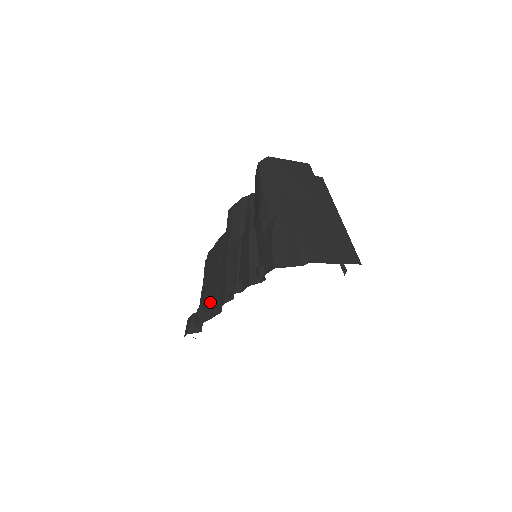
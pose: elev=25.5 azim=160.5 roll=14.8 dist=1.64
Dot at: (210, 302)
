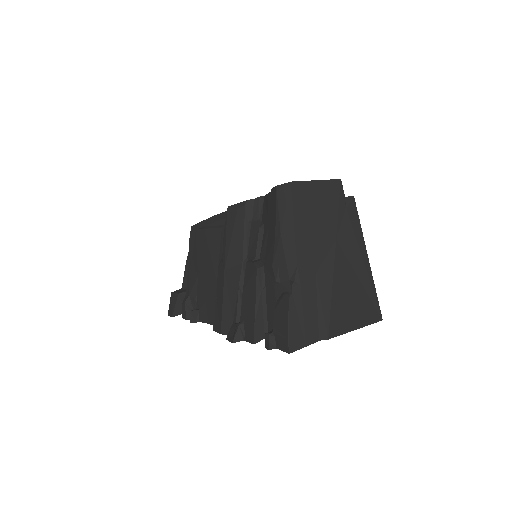
Dot at: (200, 301)
